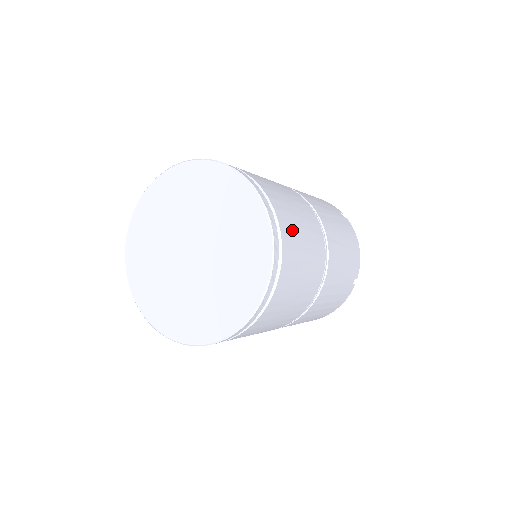
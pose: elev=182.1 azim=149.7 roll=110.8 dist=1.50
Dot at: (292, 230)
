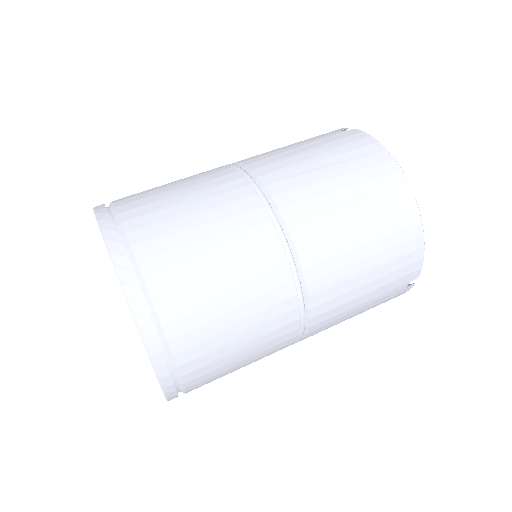
Dot at: occluded
